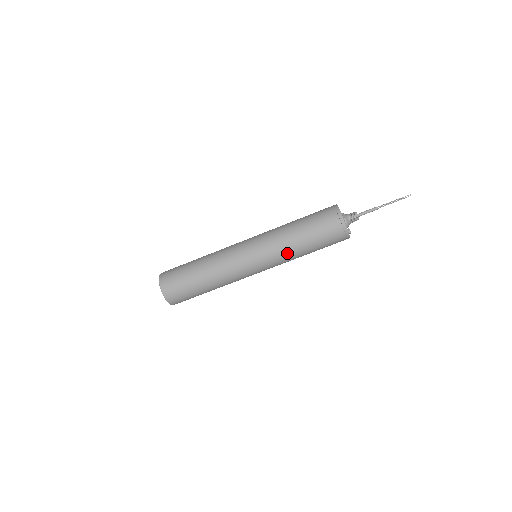
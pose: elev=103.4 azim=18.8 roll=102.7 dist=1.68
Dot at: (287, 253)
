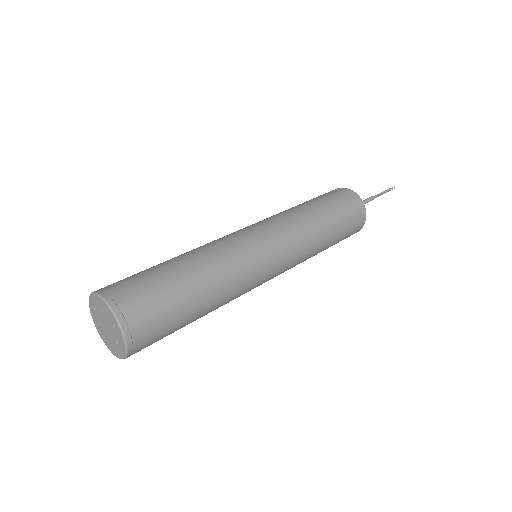
Dot at: occluded
